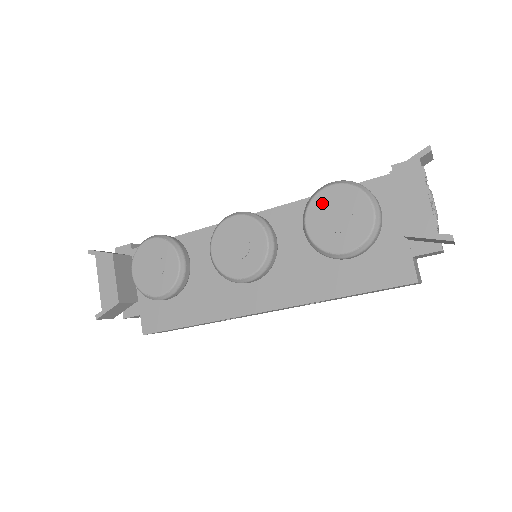
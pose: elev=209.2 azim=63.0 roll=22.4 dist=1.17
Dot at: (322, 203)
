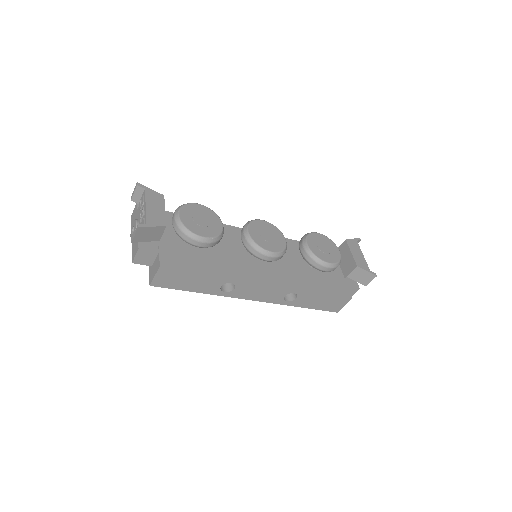
Dot at: (315, 238)
